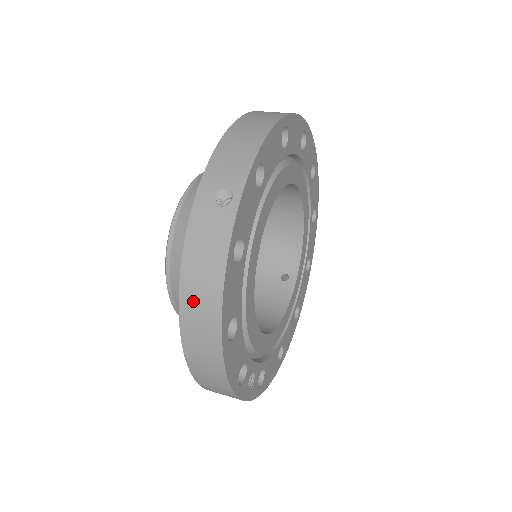
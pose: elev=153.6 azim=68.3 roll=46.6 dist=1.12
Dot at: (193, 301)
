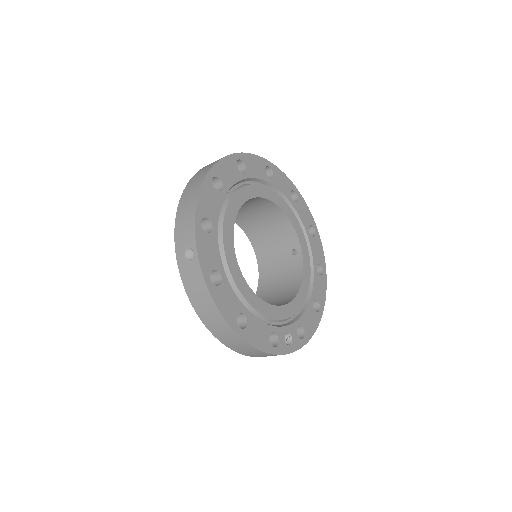
Dot at: (208, 319)
